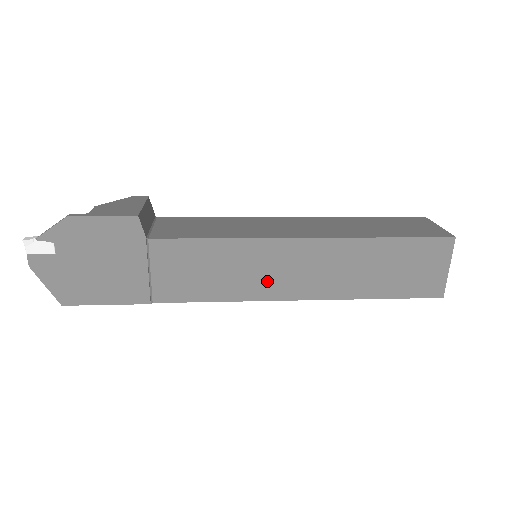
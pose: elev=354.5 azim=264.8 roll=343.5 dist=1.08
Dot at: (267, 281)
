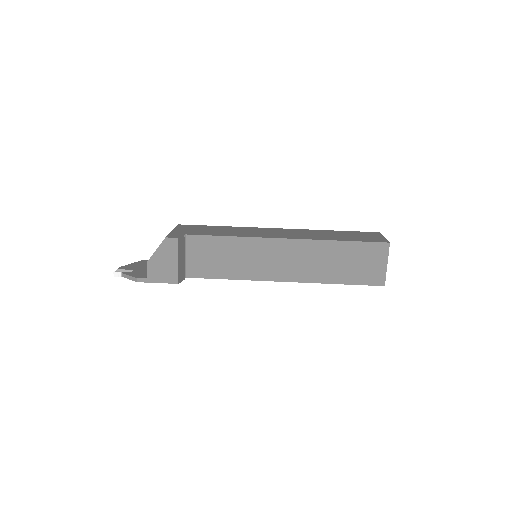
Dot at: occluded
